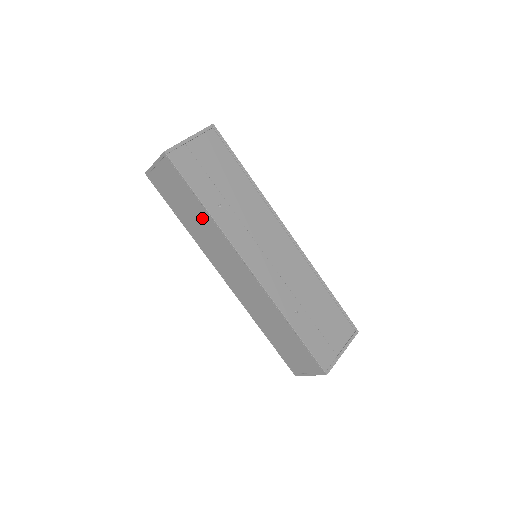
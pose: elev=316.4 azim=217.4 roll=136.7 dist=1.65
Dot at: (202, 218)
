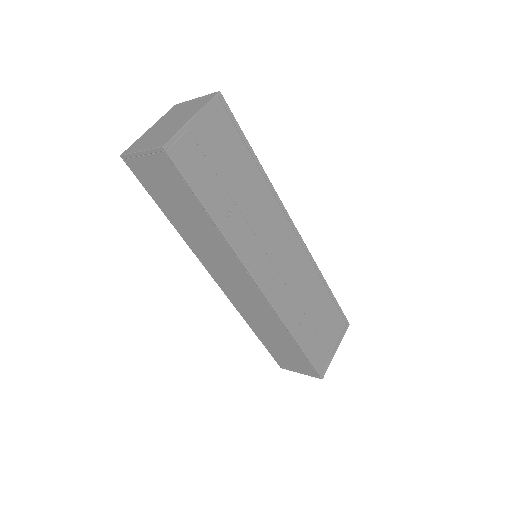
Dot at: (204, 227)
